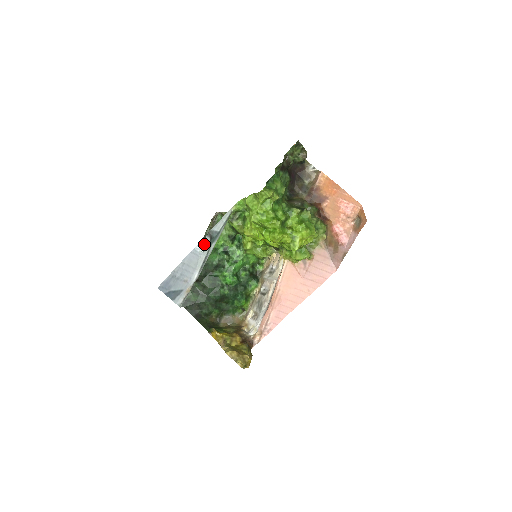
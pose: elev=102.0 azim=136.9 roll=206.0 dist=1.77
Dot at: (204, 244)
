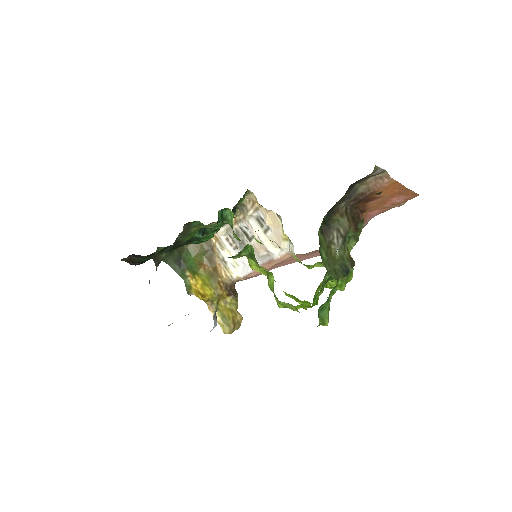
Dot at: occluded
